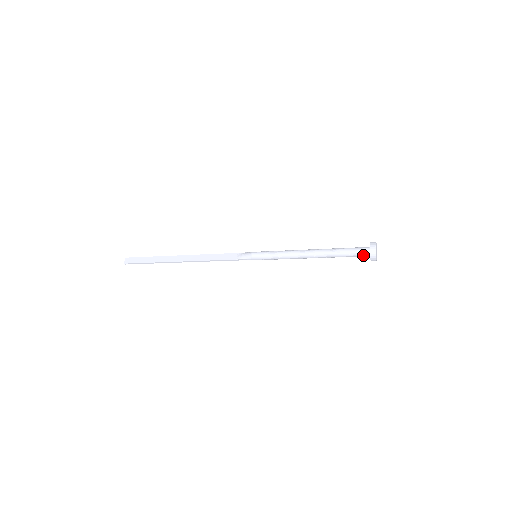
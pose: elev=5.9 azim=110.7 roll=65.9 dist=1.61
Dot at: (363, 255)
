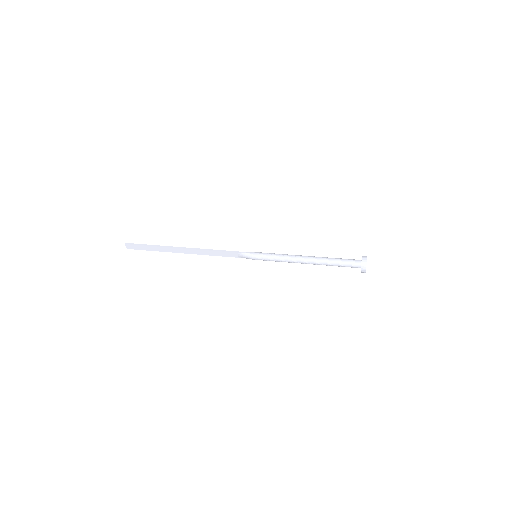
Dot at: (355, 267)
